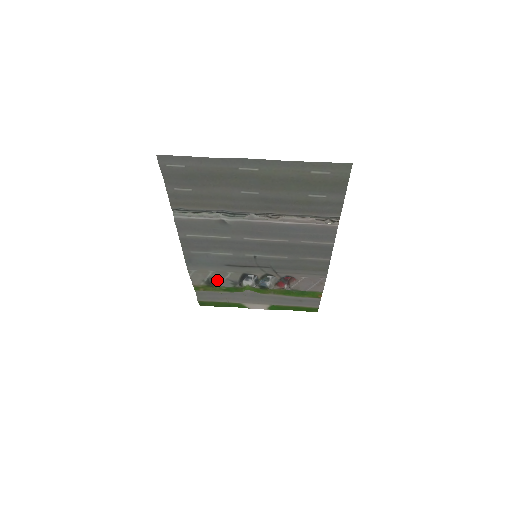
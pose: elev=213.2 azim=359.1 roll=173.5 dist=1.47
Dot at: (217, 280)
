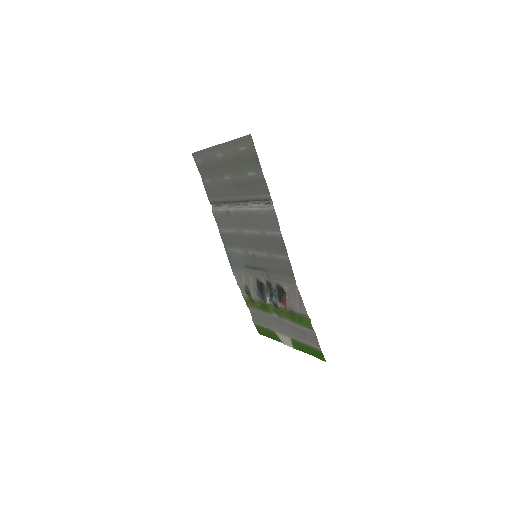
Dot at: (250, 290)
